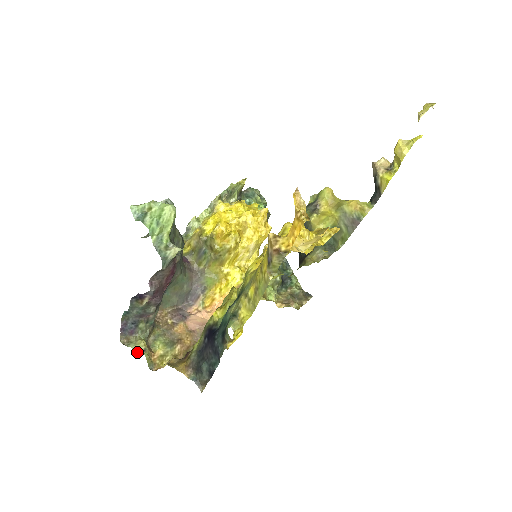
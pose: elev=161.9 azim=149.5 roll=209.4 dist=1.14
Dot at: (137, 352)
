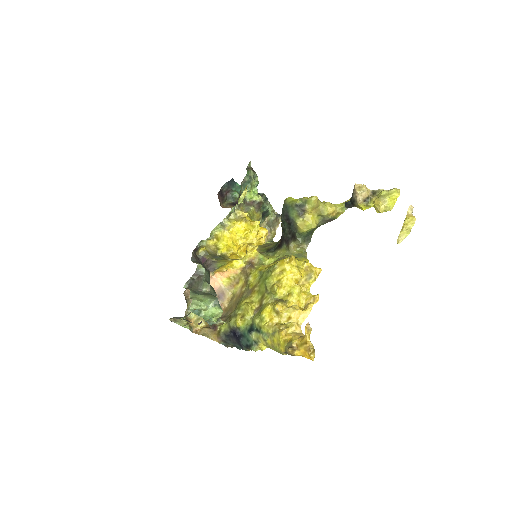
Dot at: (182, 326)
